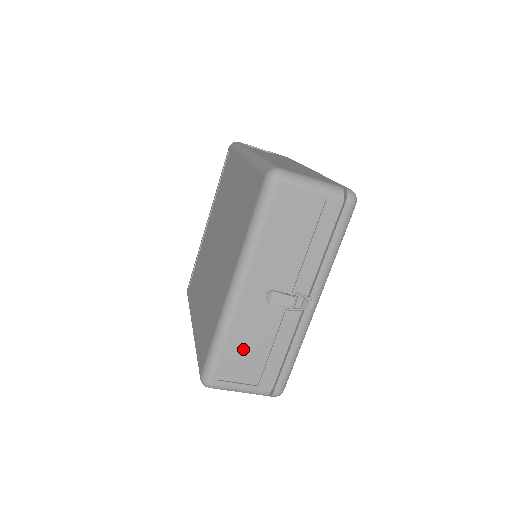
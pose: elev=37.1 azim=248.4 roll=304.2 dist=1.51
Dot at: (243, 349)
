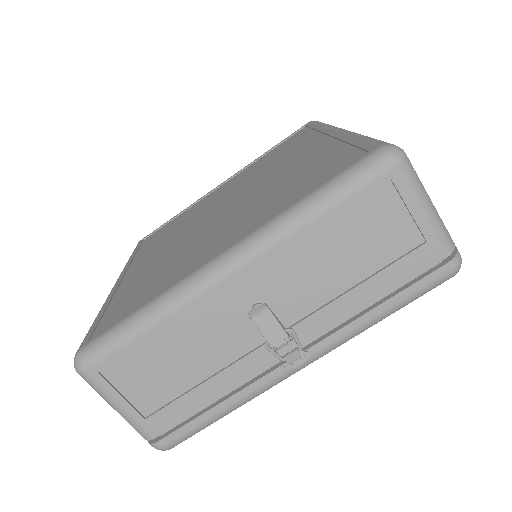
Dot at: (166, 355)
